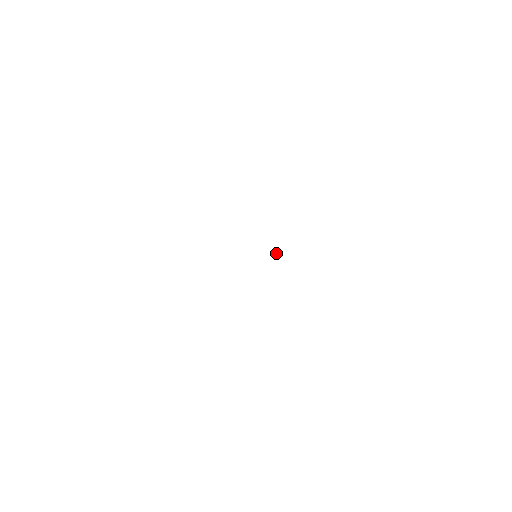
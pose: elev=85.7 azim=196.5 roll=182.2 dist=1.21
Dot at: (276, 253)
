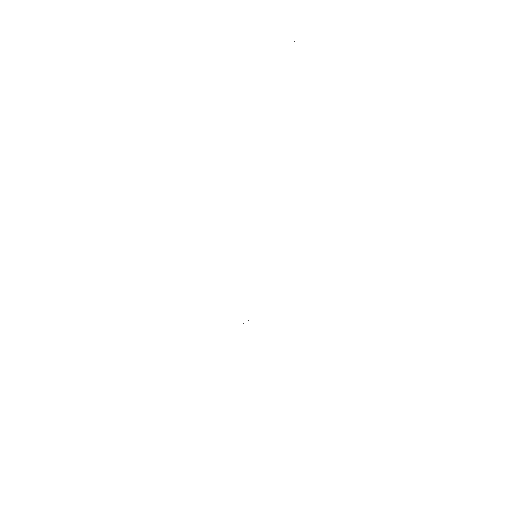
Dot at: occluded
